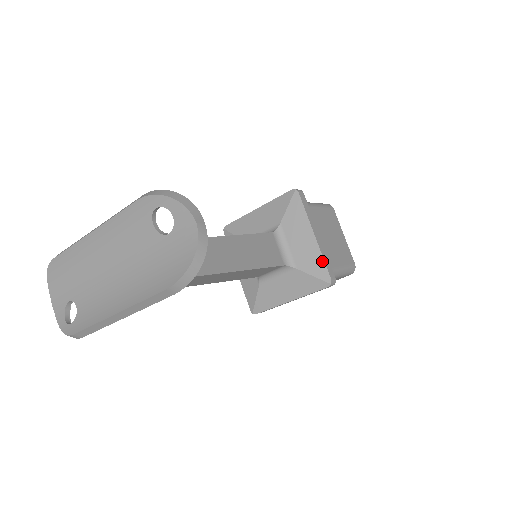
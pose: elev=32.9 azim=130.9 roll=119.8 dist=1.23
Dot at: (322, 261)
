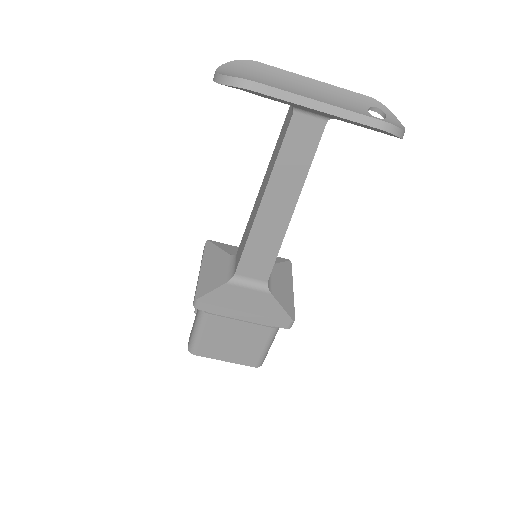
Dot at: (293, 305)
